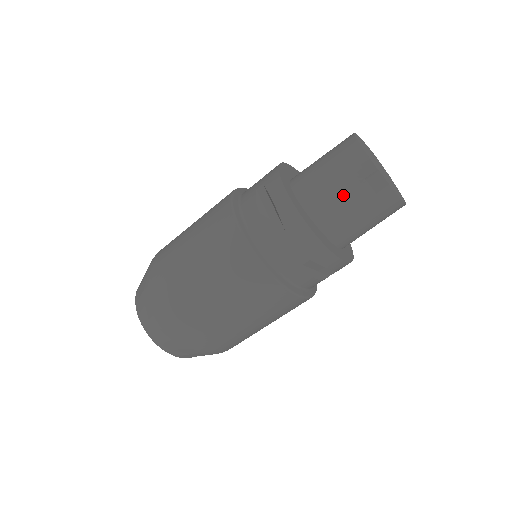
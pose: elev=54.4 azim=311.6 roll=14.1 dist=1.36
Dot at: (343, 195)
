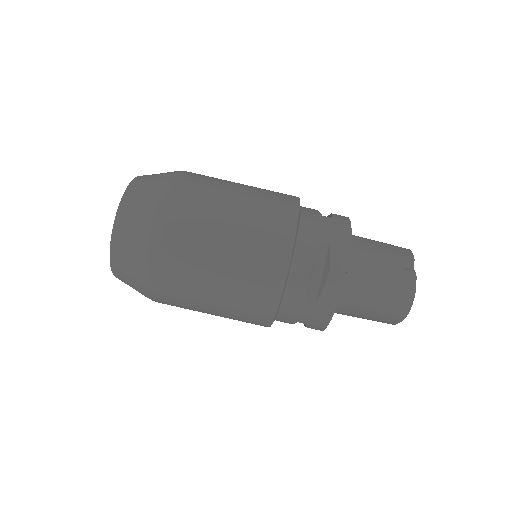
Dot at: (380, 251)
